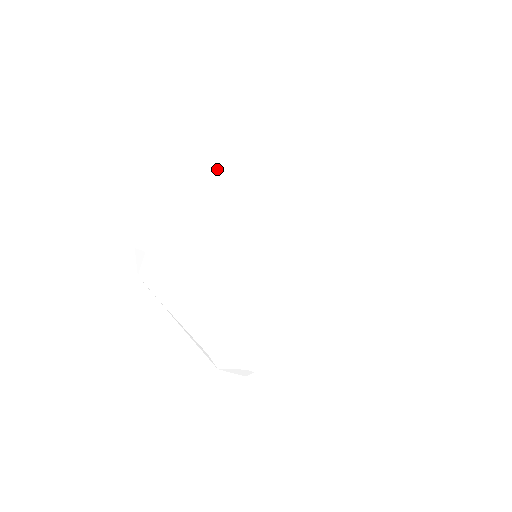
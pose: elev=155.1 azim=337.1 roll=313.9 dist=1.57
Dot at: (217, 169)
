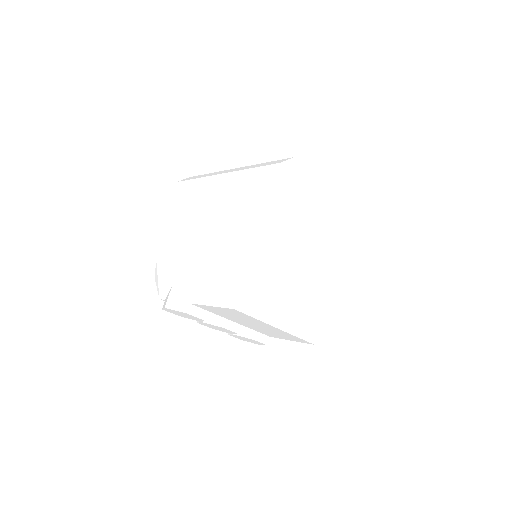
Dot at: occluded
